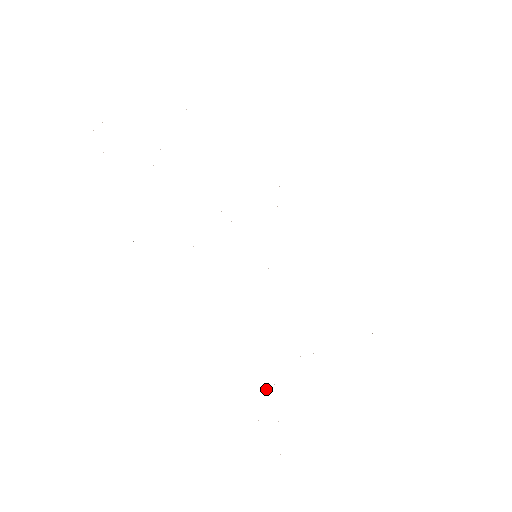
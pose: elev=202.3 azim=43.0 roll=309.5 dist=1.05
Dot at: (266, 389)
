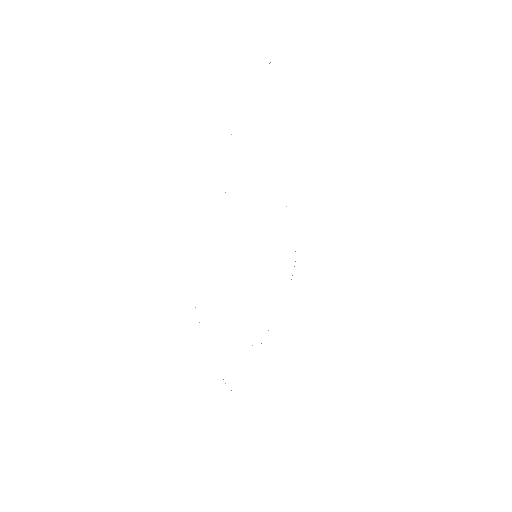
Dot at: occluded
